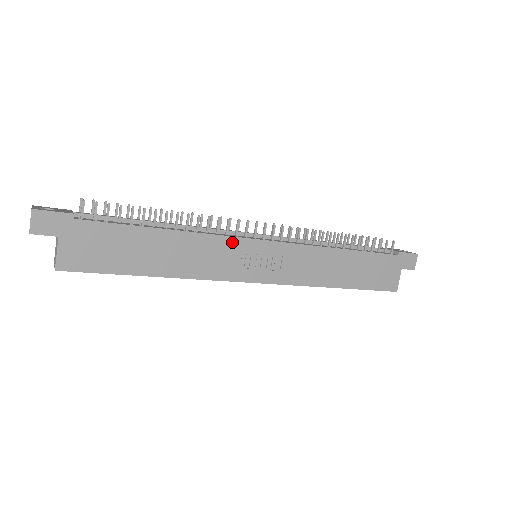
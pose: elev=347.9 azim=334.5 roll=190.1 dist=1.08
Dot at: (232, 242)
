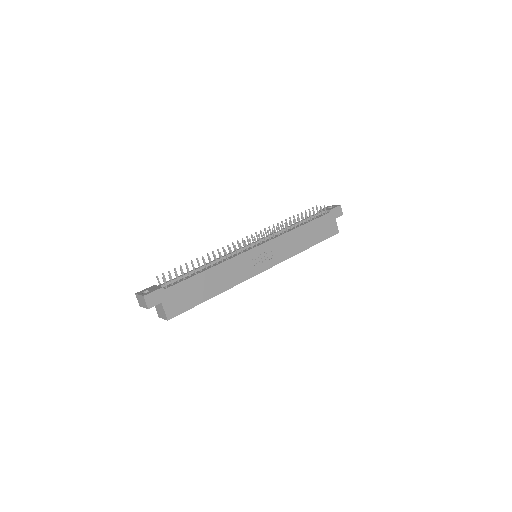
Dot at: (242, 257)
